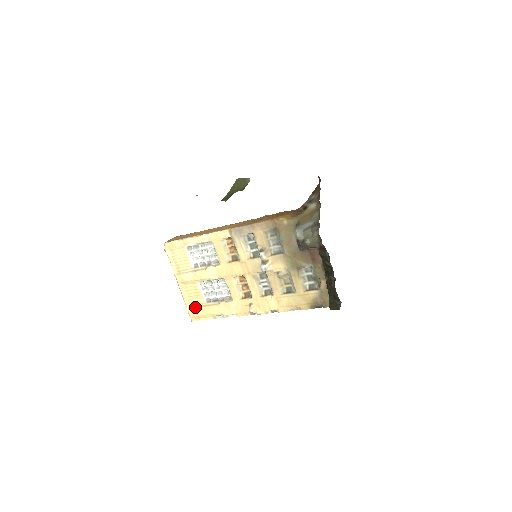
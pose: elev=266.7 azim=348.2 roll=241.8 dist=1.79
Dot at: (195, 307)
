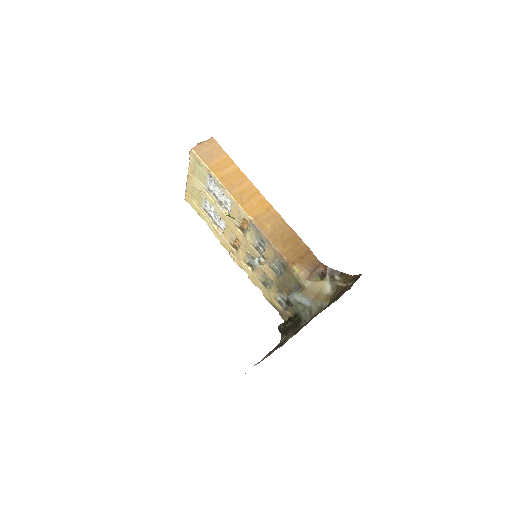
Dot at: (192, 199)
